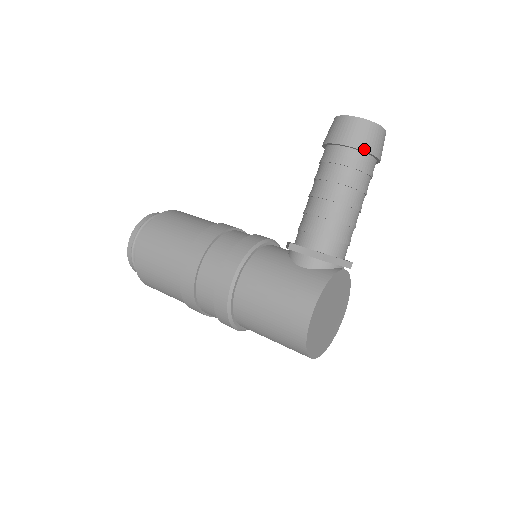
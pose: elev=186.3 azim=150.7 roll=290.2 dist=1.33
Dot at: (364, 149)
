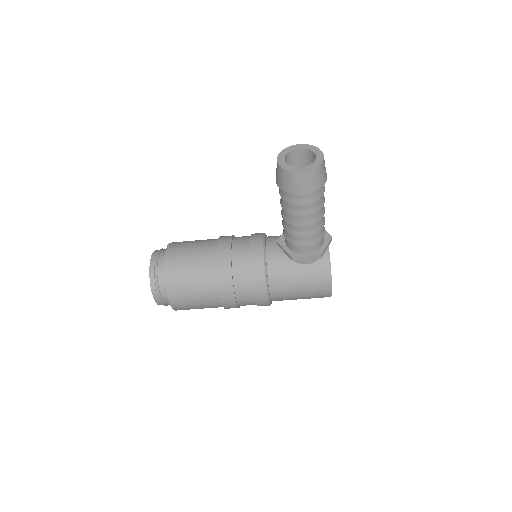
Dot at: (320, 187)
